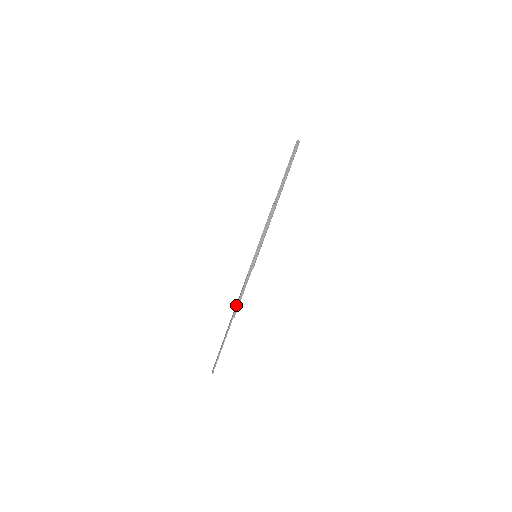
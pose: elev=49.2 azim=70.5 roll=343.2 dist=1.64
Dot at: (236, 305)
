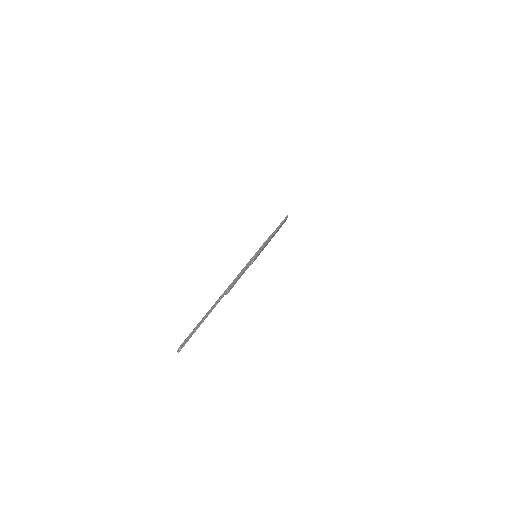
Dot at: occluded
